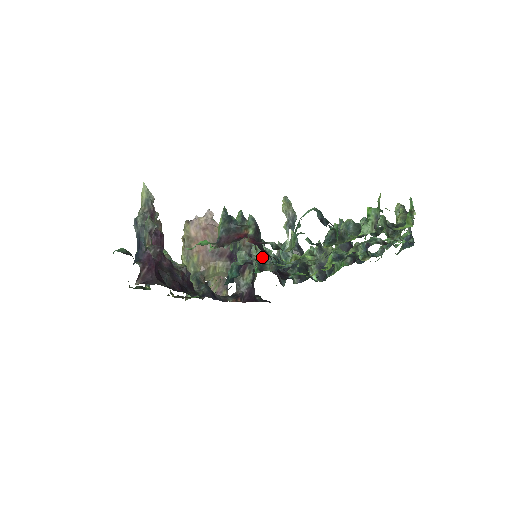
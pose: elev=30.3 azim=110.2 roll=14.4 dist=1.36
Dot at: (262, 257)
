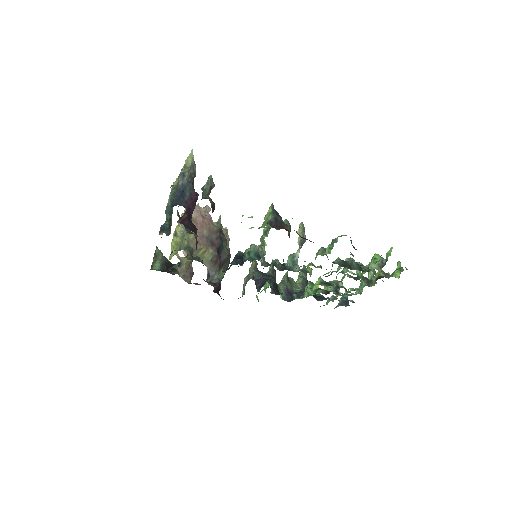
Dot at: (264, 258)
